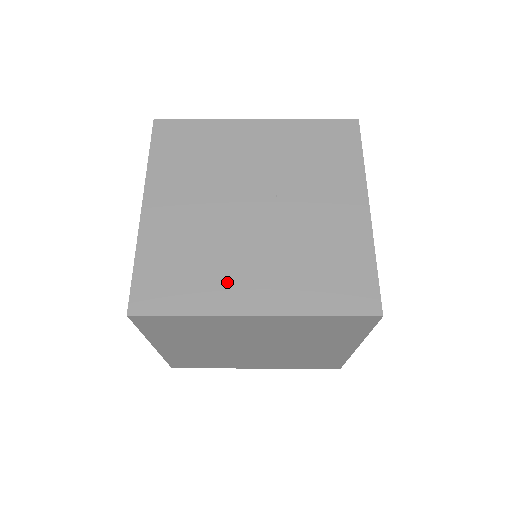
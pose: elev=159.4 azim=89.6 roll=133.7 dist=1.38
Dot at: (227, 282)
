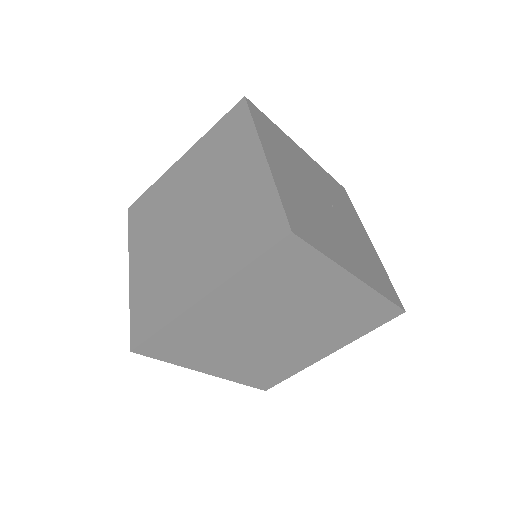
Dot at: (335, 245)
